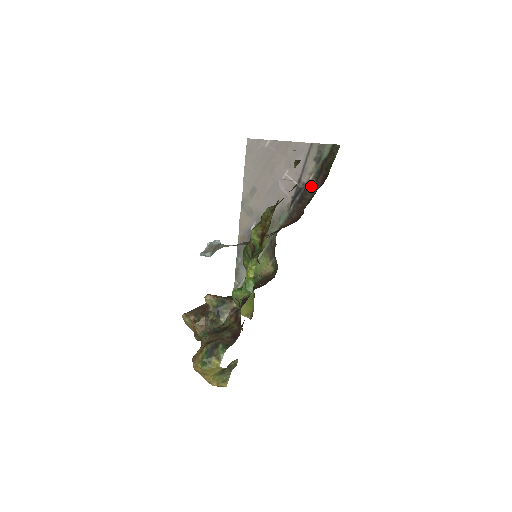
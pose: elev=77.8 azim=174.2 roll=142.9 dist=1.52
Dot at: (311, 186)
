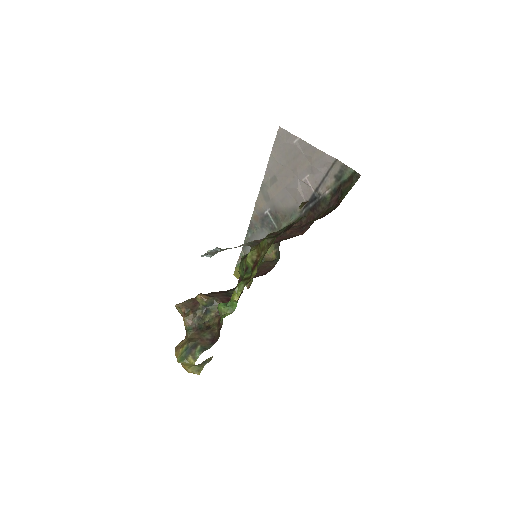
Dot at: (325, 201)
